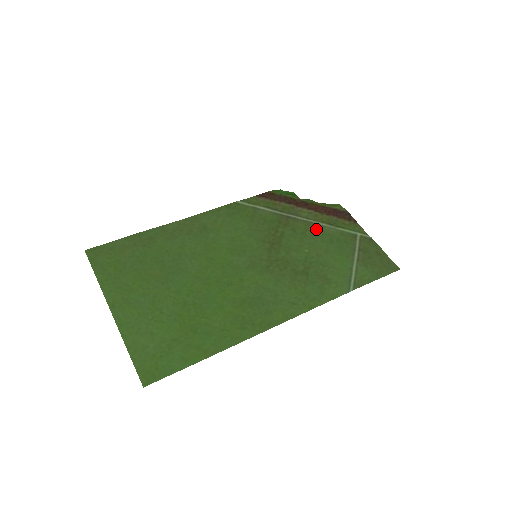
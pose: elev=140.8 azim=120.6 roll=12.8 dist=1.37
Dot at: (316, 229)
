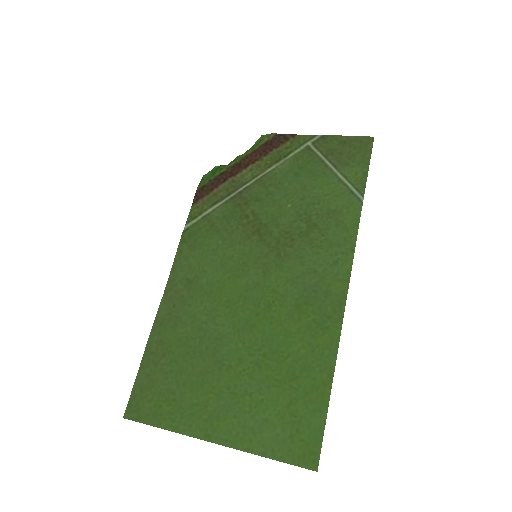
Dot at: (273, 178)
